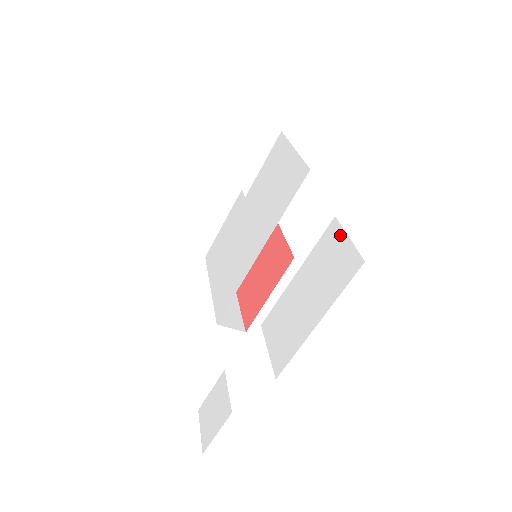
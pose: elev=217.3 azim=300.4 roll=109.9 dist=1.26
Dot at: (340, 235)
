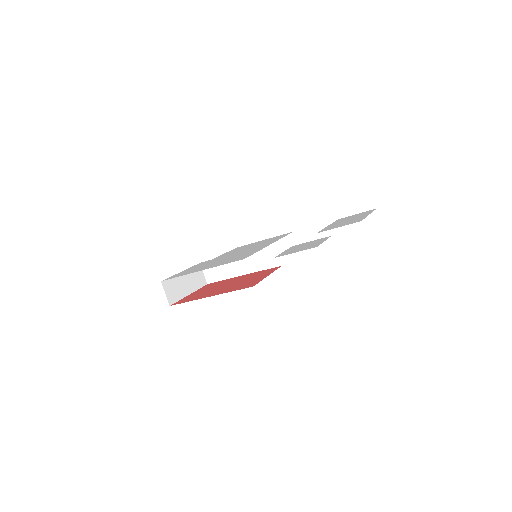
Dot at: (350, 216)
